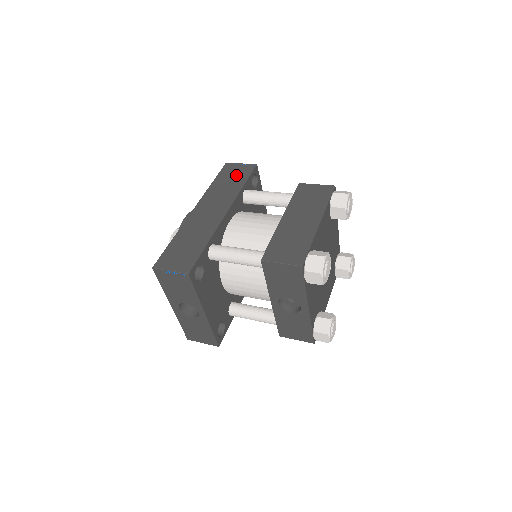
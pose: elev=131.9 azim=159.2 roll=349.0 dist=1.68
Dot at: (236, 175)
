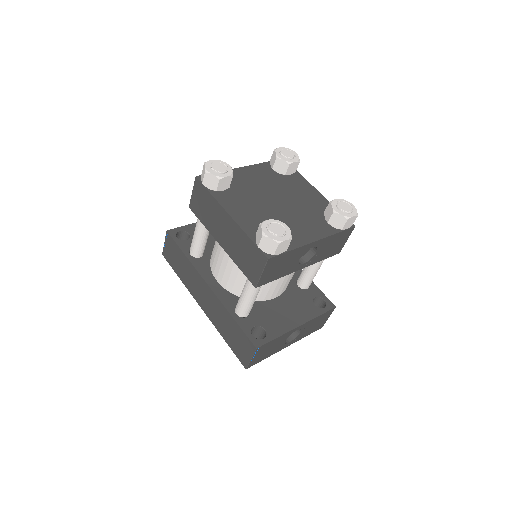
Dot at: (174, 255)
